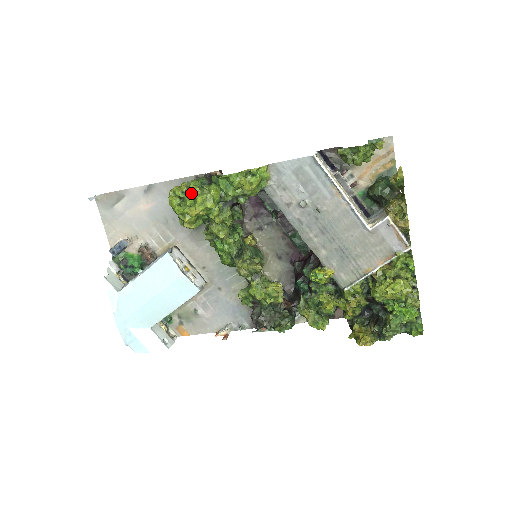
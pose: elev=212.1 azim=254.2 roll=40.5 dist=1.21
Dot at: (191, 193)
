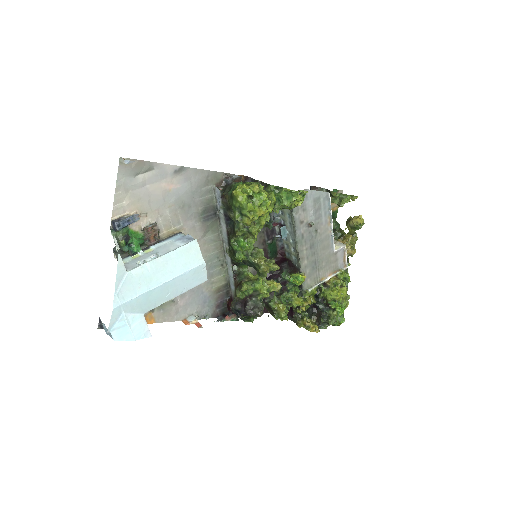
Dot at: (265, 196)
